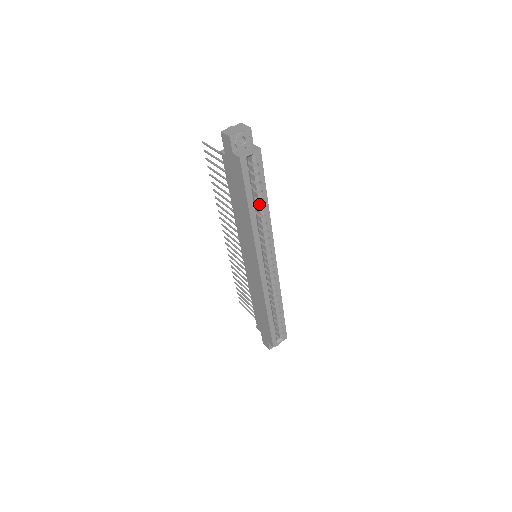
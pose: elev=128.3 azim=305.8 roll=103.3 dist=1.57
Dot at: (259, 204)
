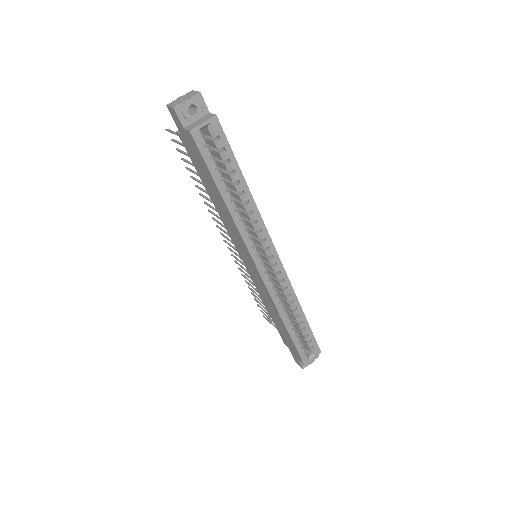
Dot at: (236, 188)
